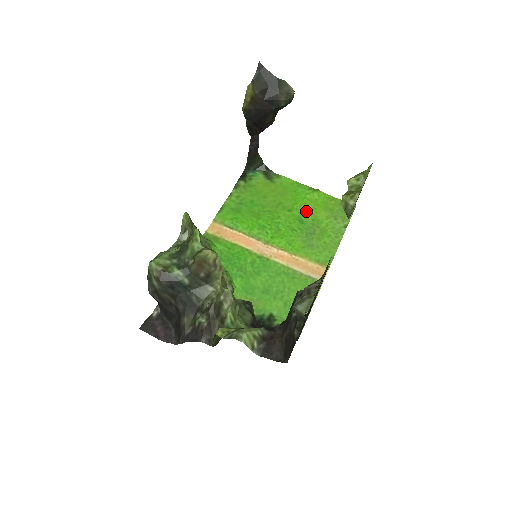
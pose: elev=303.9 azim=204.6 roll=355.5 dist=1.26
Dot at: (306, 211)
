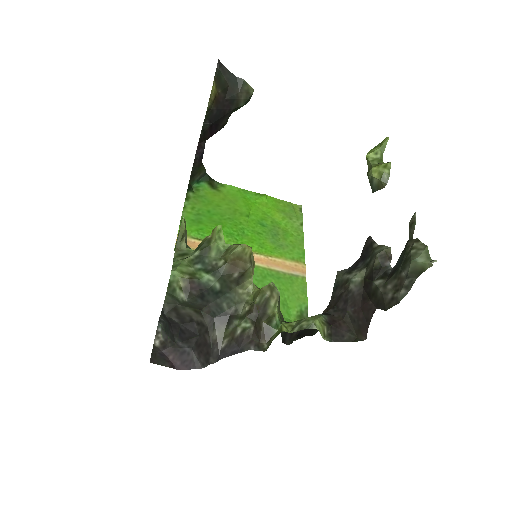
Dot at: (262, 215)
